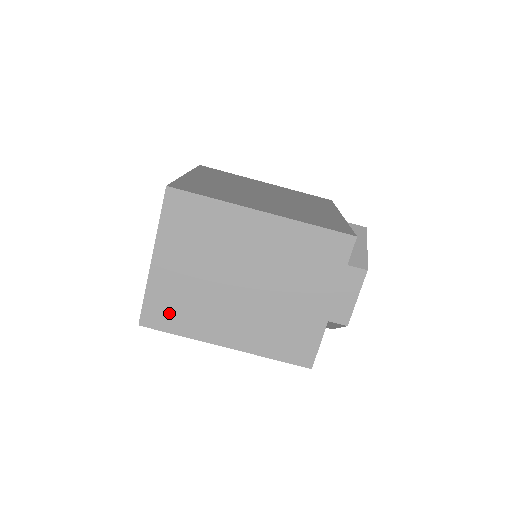
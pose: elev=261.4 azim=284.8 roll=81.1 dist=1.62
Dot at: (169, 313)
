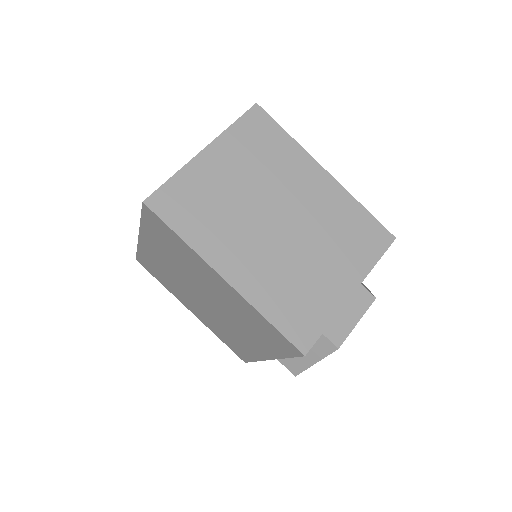
Dot at: (186, 208)
